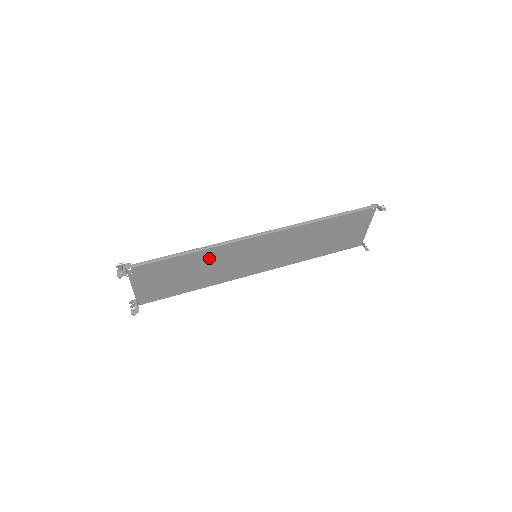
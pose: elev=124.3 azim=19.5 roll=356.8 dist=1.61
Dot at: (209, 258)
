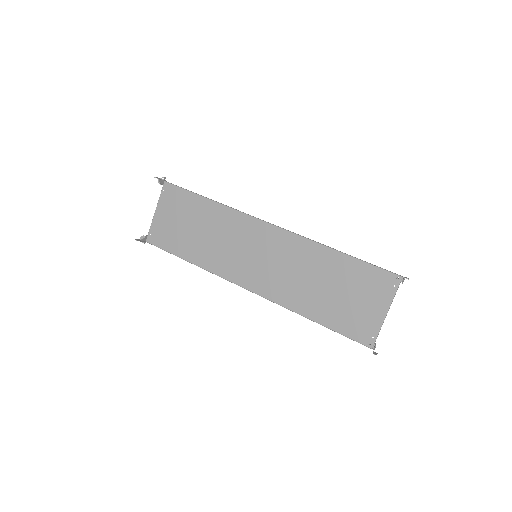
Dot at: (220, 221)
